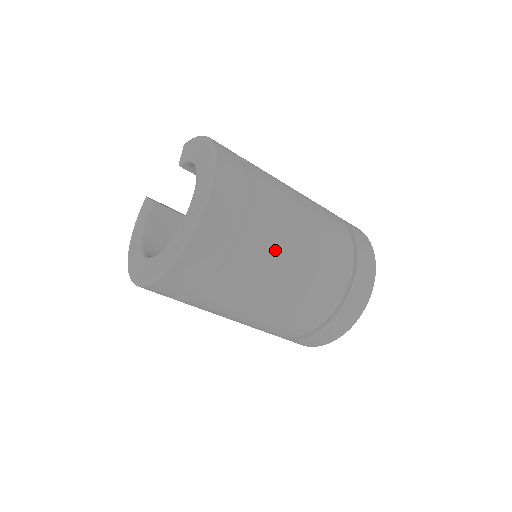
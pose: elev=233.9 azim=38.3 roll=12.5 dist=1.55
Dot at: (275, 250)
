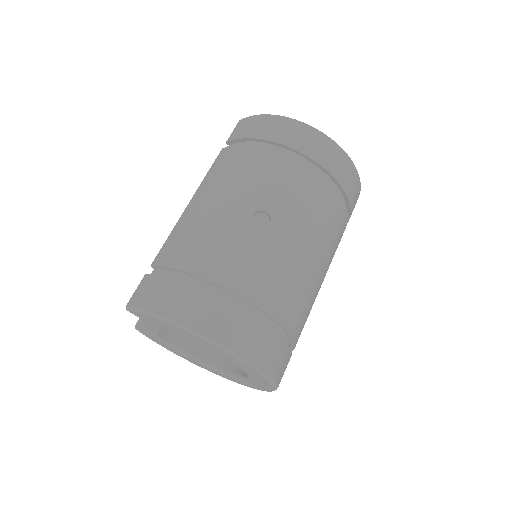
Dot at: (306, 291)
